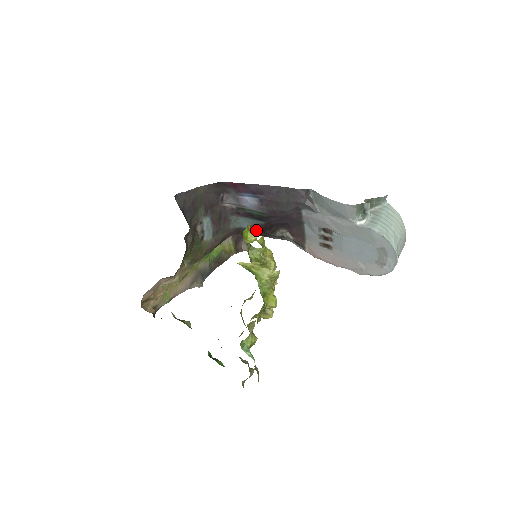
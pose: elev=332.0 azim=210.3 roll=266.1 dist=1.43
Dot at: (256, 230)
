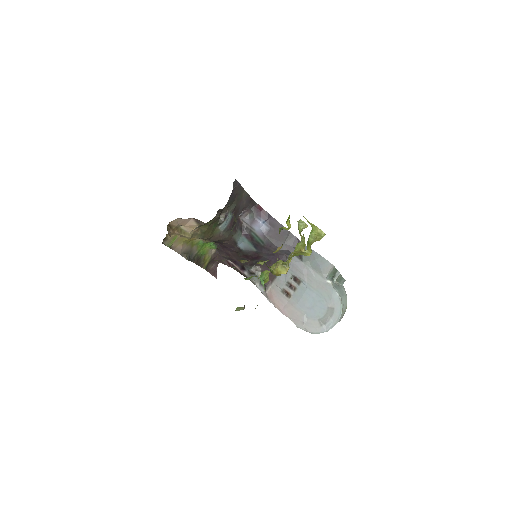
Dot at: (243, 254)
